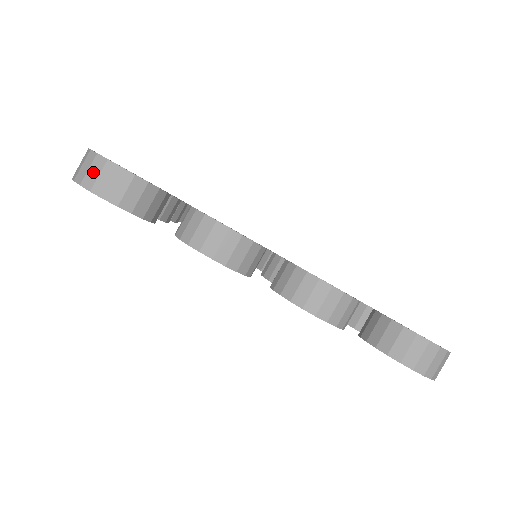
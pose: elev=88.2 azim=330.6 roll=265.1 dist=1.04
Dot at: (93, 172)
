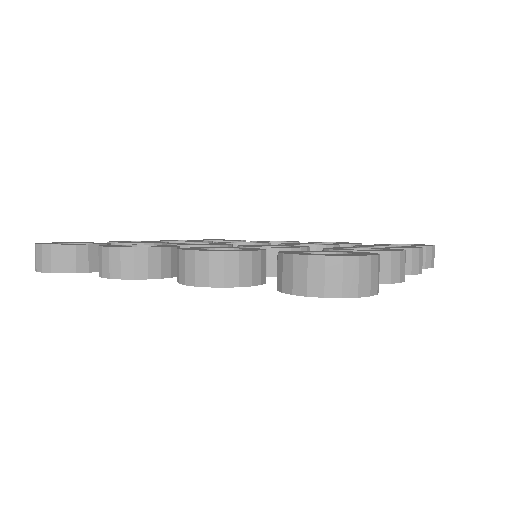
Dot at: (35, 258)
